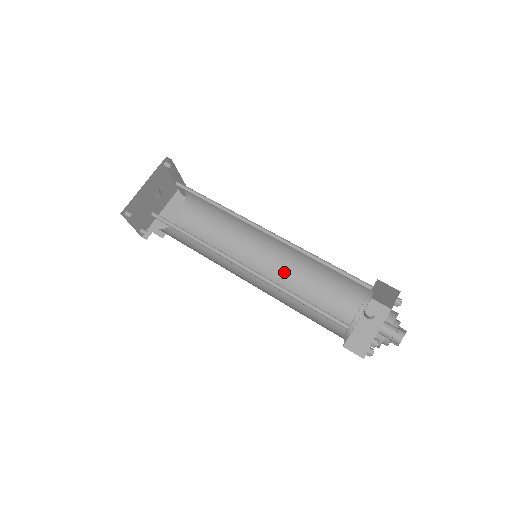
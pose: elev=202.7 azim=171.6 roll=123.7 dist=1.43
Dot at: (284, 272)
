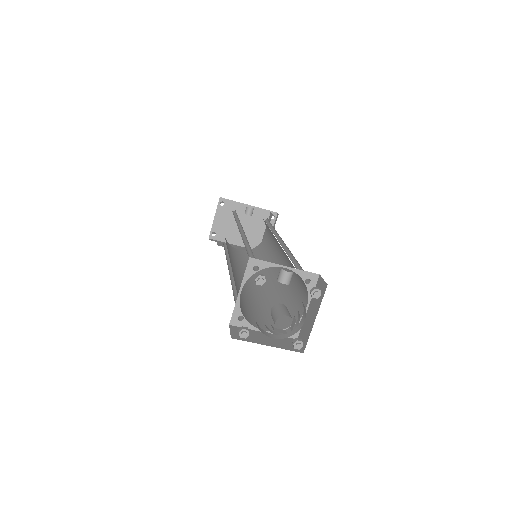
Dot at: (258, 290)
